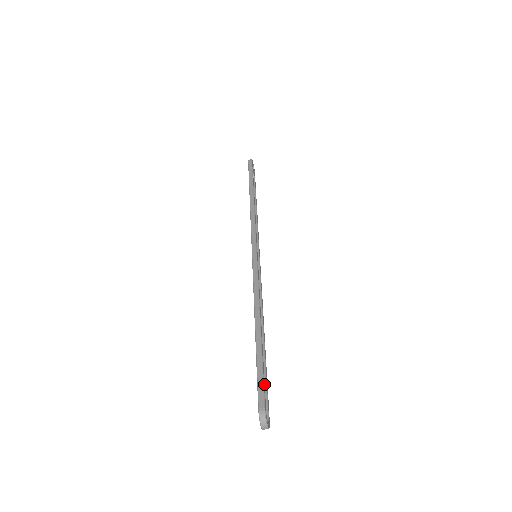
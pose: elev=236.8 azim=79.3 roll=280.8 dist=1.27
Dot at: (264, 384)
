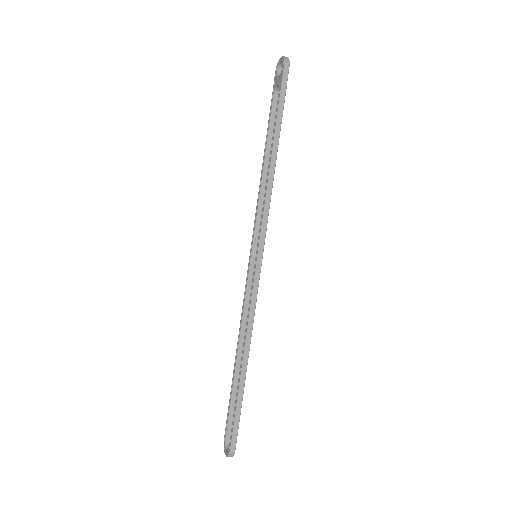
Dot at: (238, 426)
